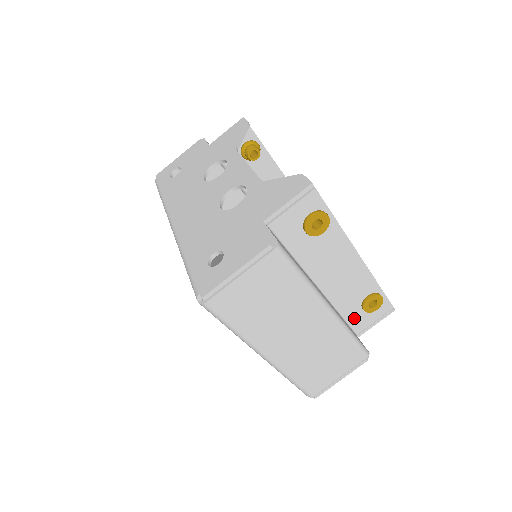
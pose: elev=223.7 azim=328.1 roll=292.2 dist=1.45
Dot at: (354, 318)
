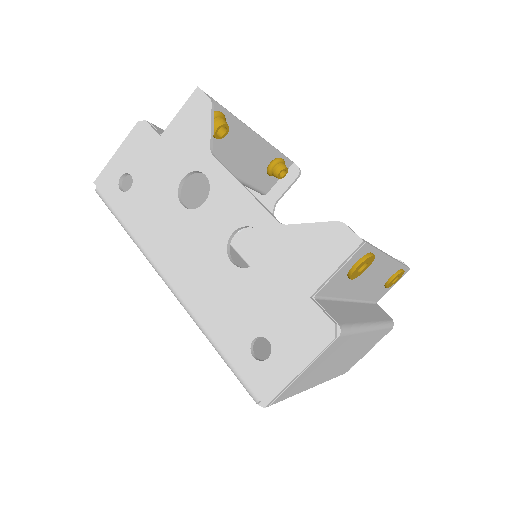
Dot at: (376, 295)
